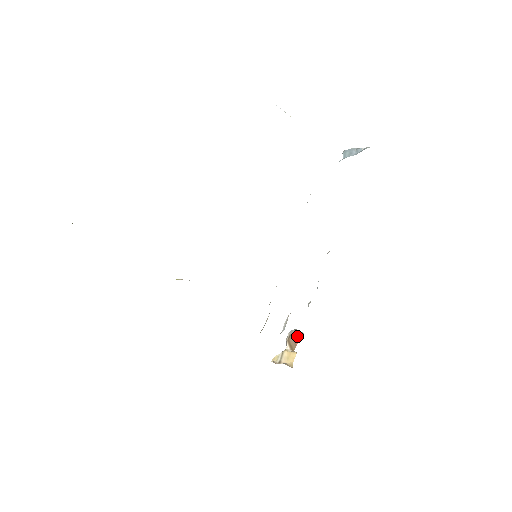
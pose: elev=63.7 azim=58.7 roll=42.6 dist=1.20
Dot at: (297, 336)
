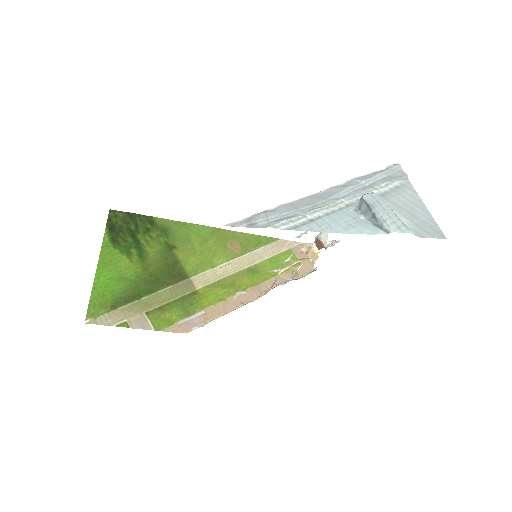
Dot at: (322, 245)
